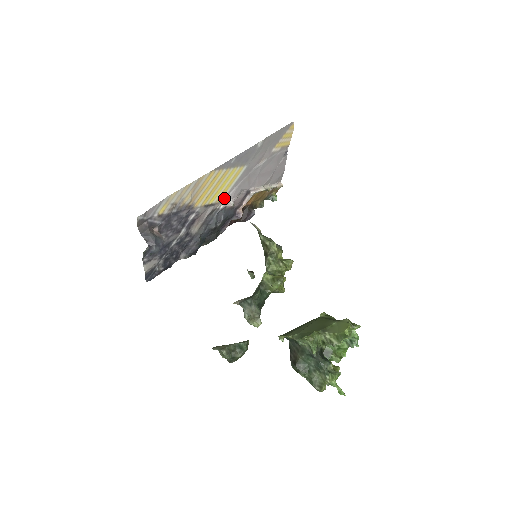
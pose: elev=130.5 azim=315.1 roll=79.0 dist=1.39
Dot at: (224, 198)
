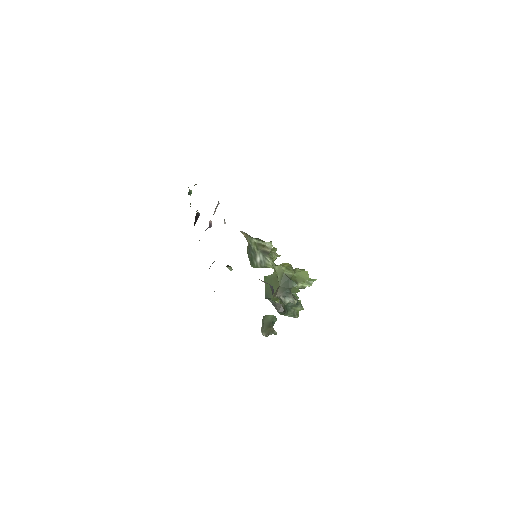
Dot at: occluded
